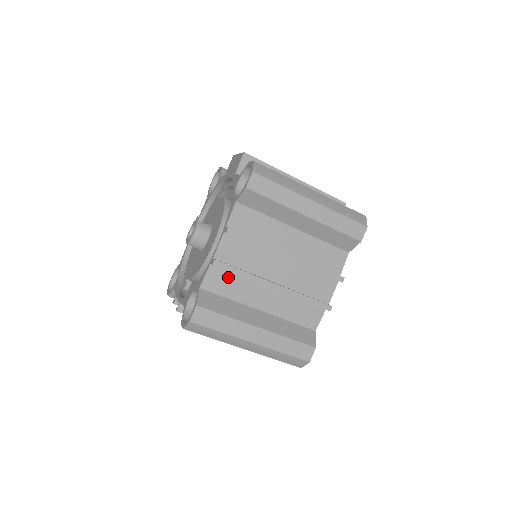
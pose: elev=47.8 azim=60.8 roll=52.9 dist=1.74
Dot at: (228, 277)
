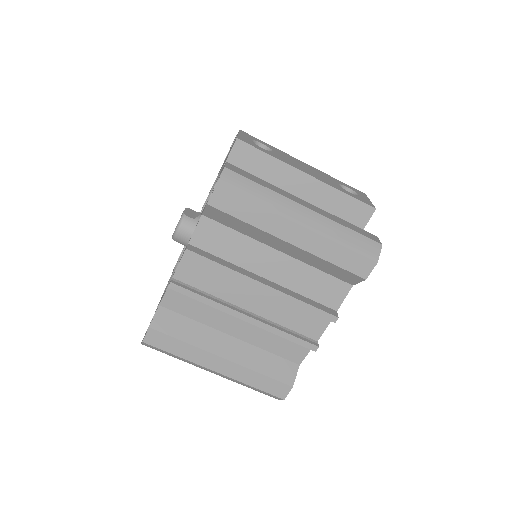
Dot at: occluded
